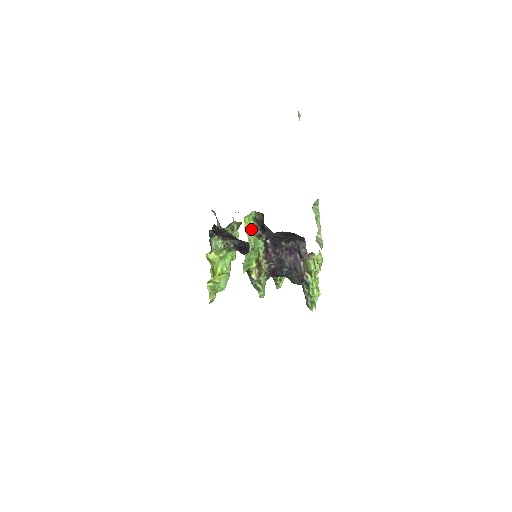
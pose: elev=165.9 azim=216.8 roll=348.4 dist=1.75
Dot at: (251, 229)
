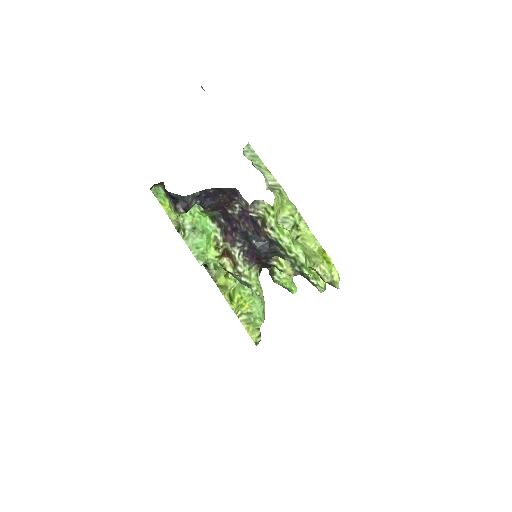
Dot at: (171, 208)
